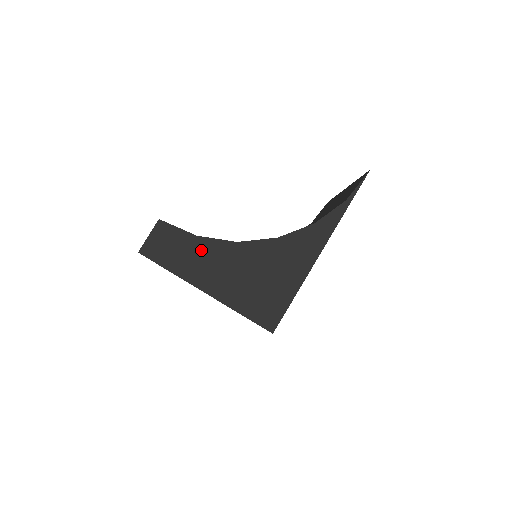
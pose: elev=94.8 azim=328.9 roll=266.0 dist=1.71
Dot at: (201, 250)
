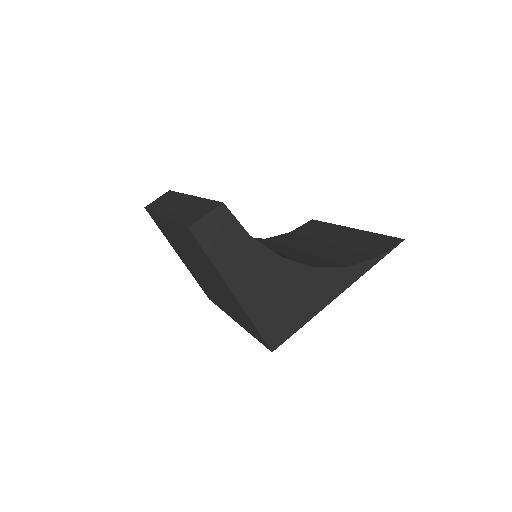
Dot at: (248, 251)
